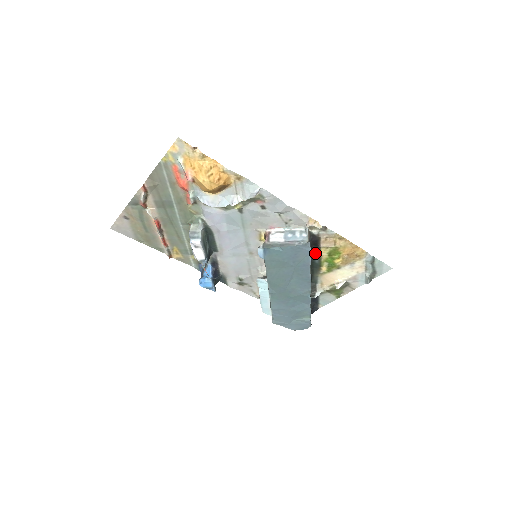
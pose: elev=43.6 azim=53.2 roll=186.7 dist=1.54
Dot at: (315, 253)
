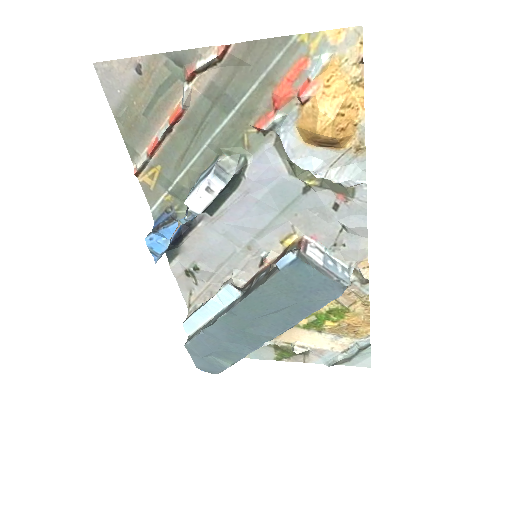
Dot at: occluded
